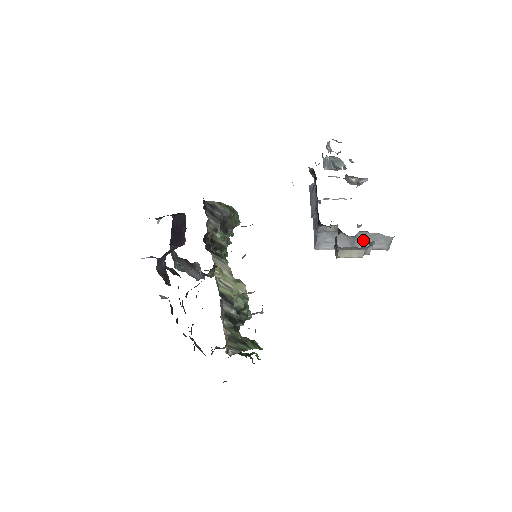
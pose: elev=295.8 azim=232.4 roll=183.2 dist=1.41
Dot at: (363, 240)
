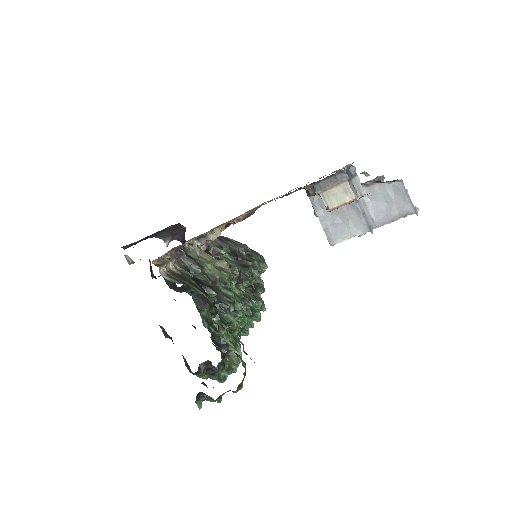
Dot at: (374, 207)
